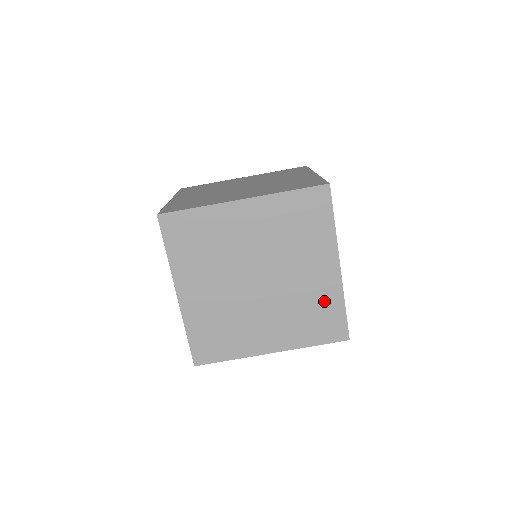
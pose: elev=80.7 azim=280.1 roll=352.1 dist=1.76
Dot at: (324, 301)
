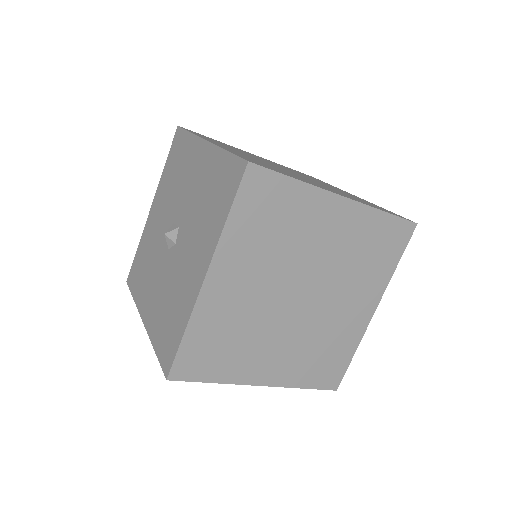
Dot at: (342, 343)
